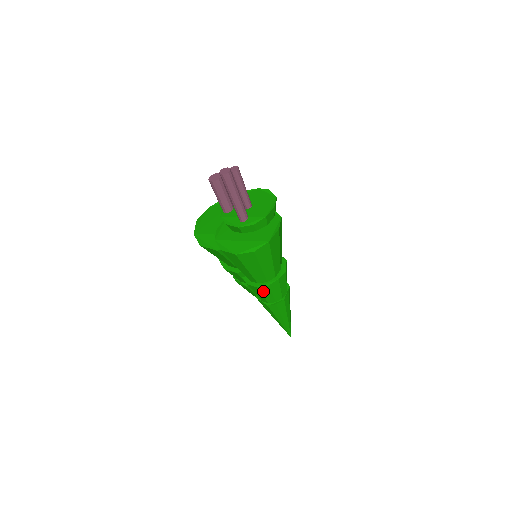
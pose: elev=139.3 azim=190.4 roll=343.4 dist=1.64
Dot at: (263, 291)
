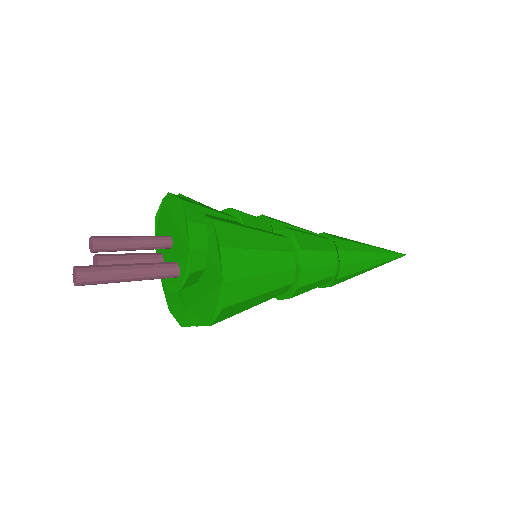
Dot at: (303, 291)
